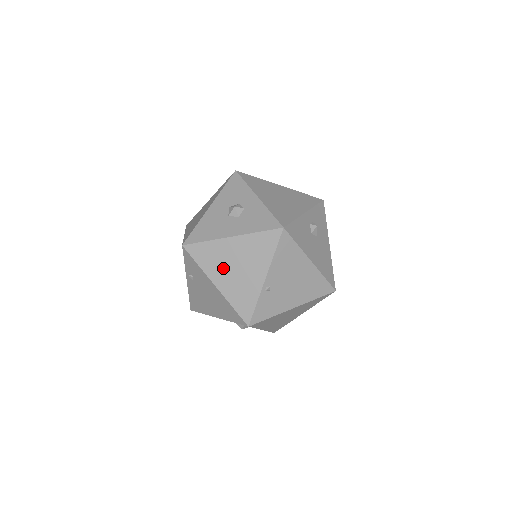
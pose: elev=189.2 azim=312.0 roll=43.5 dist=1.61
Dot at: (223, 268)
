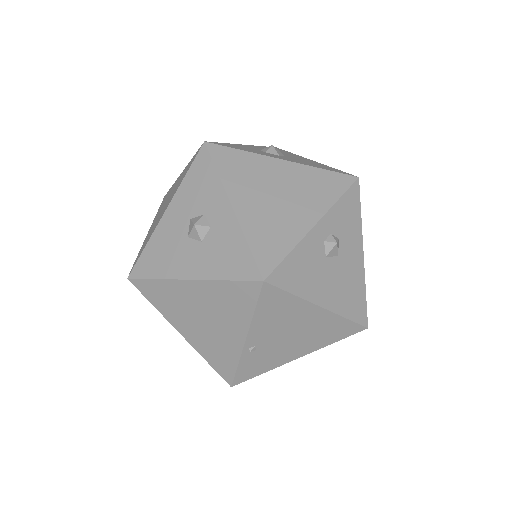
Dot at: (186, 316)
